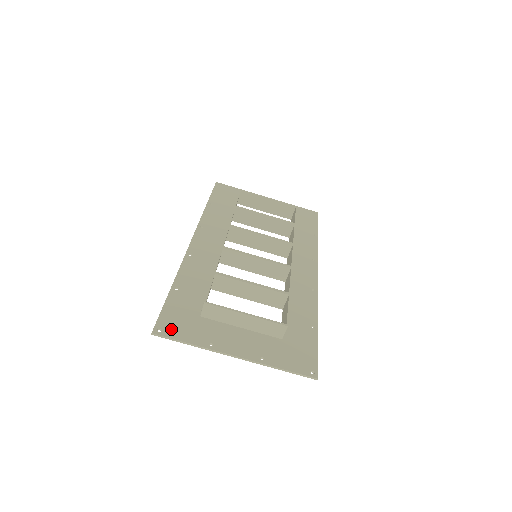
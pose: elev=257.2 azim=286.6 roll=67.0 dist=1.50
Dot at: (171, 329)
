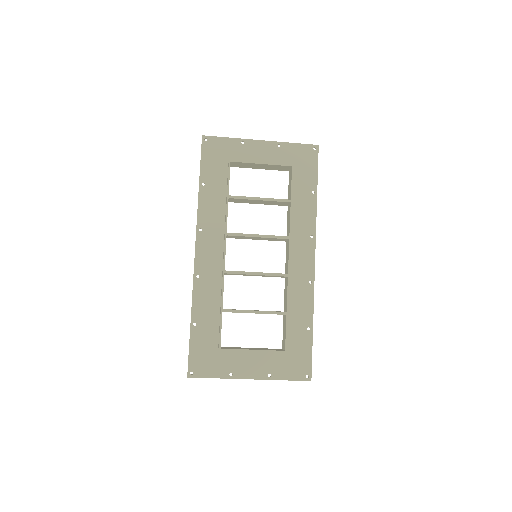
Dot at: (200, 369)
